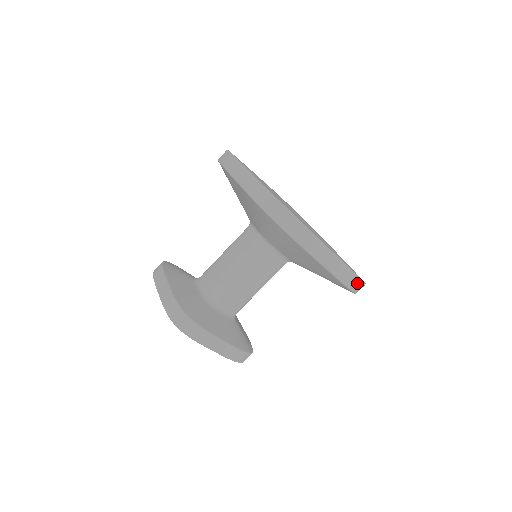
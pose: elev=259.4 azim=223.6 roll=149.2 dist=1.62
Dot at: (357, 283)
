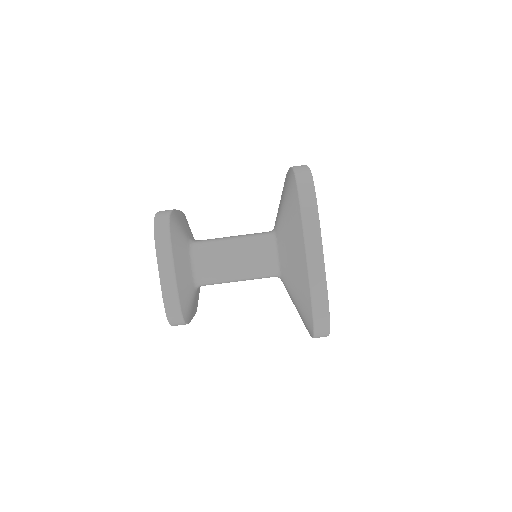
Dot at: occluded
